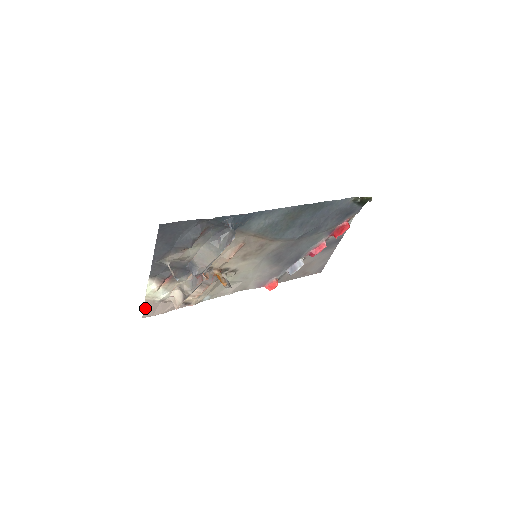
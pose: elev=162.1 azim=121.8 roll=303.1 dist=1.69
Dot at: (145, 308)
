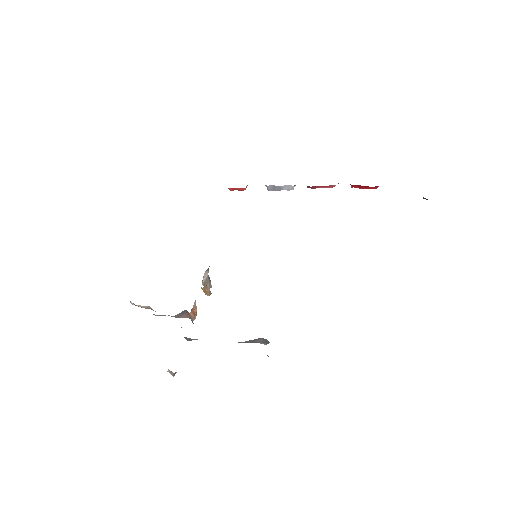
Dot at: occluded
